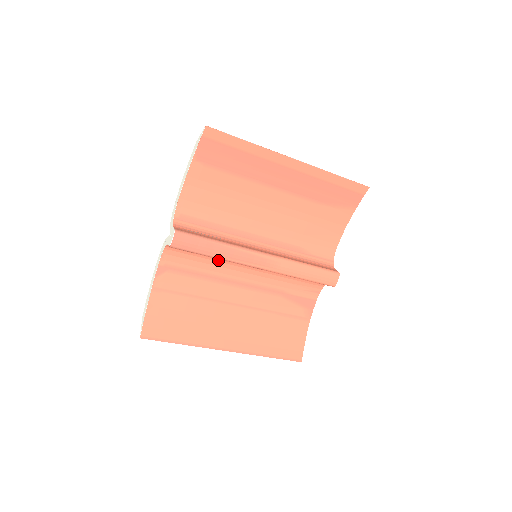
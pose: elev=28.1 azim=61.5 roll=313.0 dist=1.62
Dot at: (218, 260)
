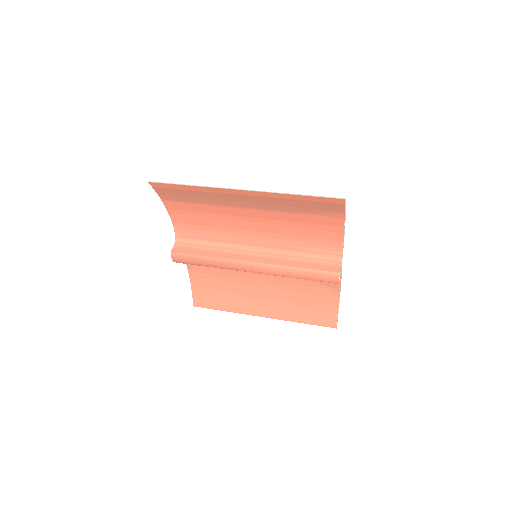
Dot at: occluded
